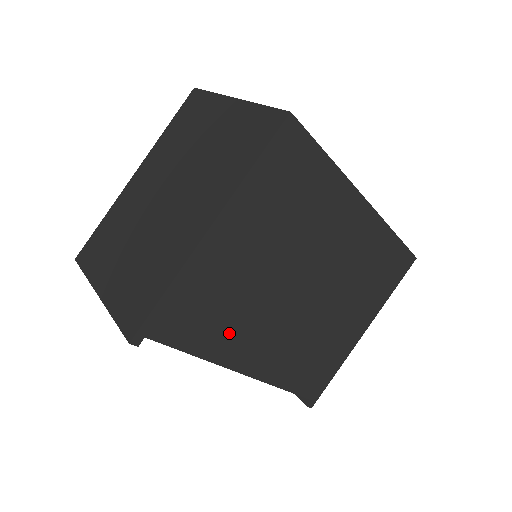
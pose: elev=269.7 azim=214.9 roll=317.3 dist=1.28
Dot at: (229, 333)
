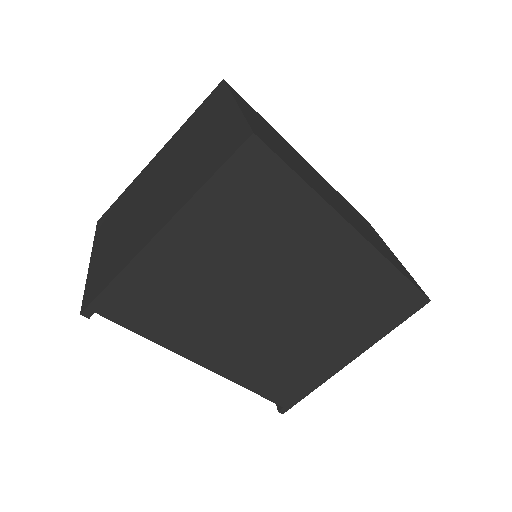
Dot at: (184, 327)
